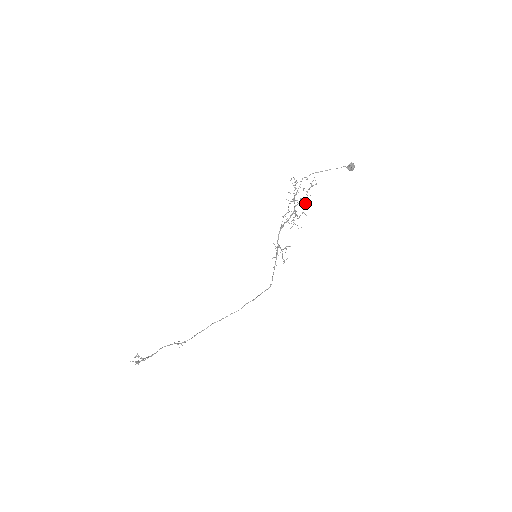
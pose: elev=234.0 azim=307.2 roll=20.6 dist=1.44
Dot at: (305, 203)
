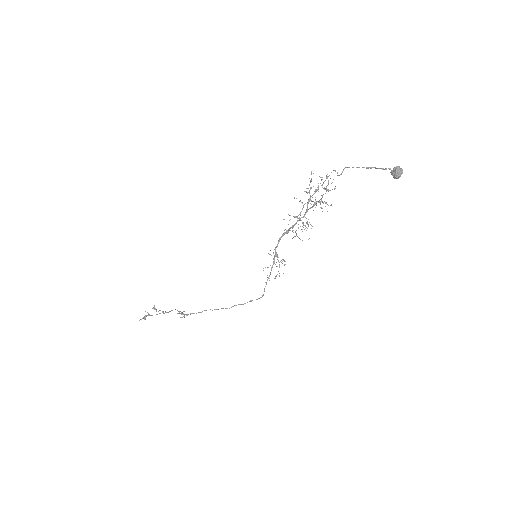
Dot at: occluded
